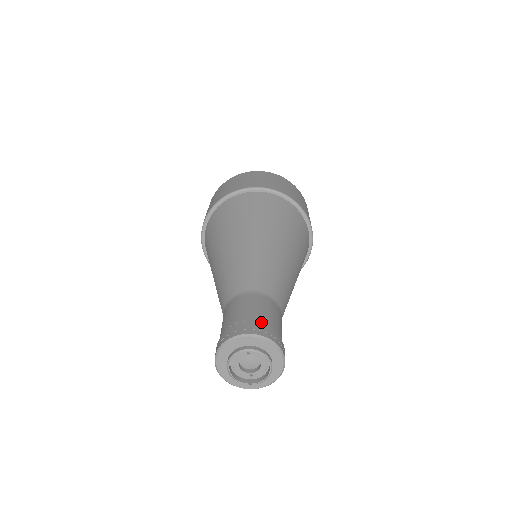
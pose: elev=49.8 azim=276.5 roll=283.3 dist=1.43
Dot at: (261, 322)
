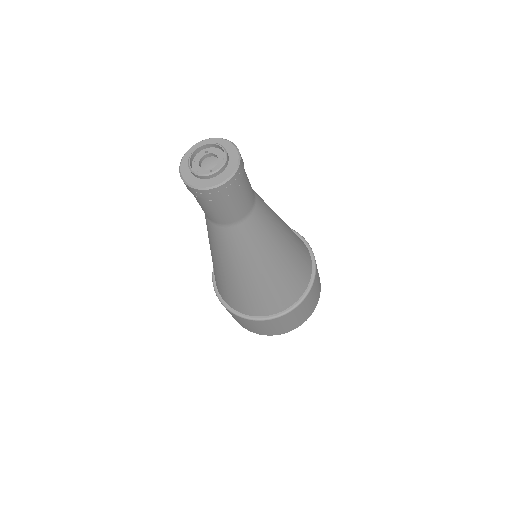
Dot at: occluded
